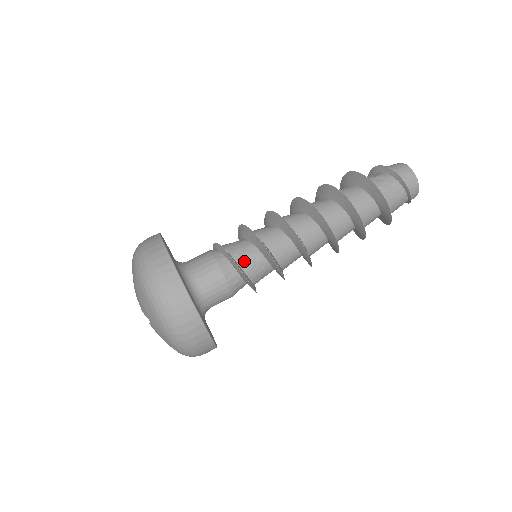
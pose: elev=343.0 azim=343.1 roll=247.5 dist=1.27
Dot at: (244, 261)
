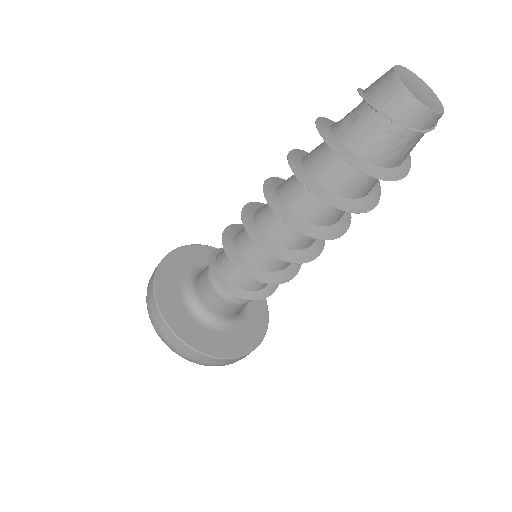
Dot at: (228, 274)
